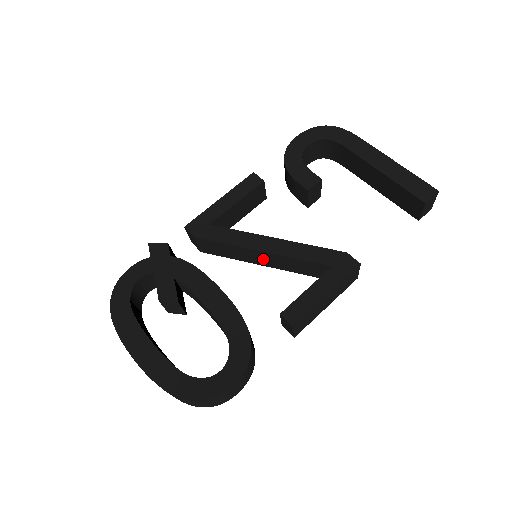
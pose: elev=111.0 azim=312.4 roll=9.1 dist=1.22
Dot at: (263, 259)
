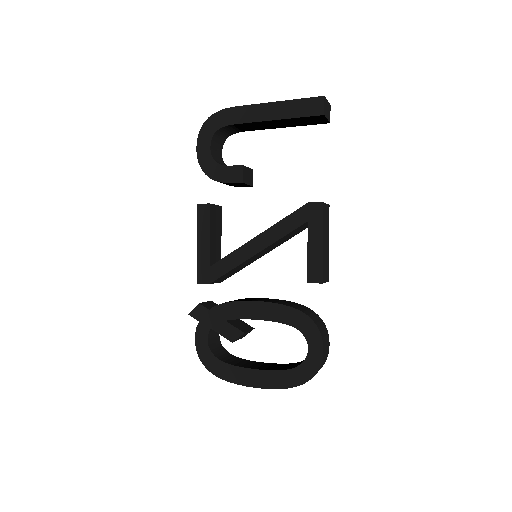
Dot at: (262, 254)
